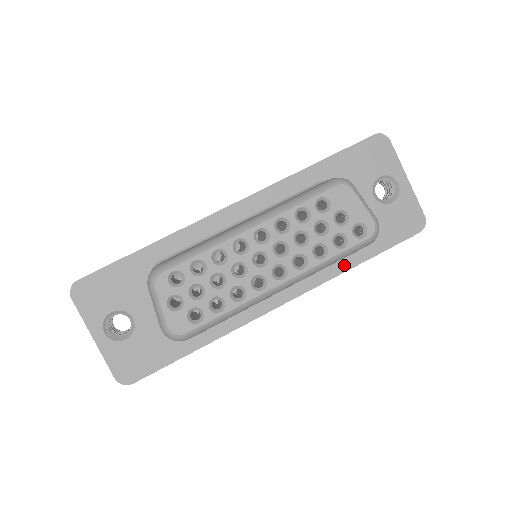
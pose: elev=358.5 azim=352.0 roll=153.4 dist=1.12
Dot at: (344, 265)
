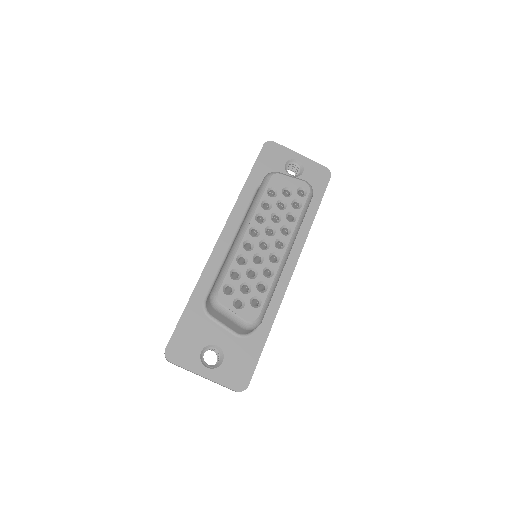
Dot at: (307, 224)
